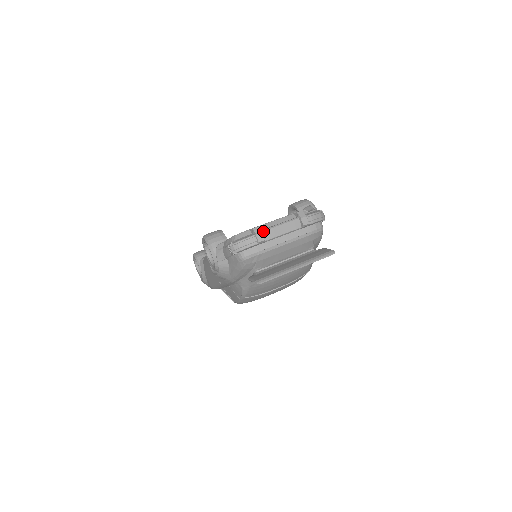
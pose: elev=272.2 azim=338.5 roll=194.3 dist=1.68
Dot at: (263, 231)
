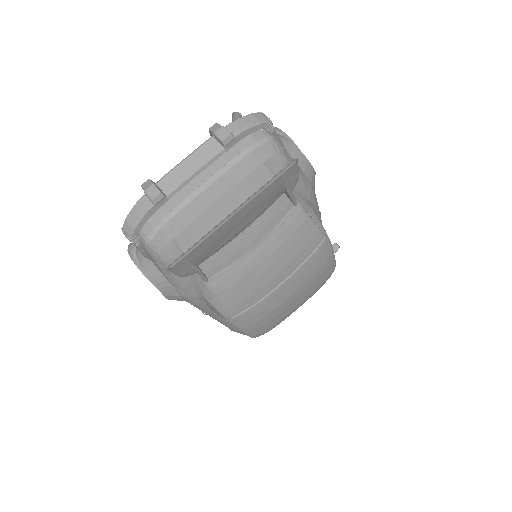
Dot at: (158, 182)
